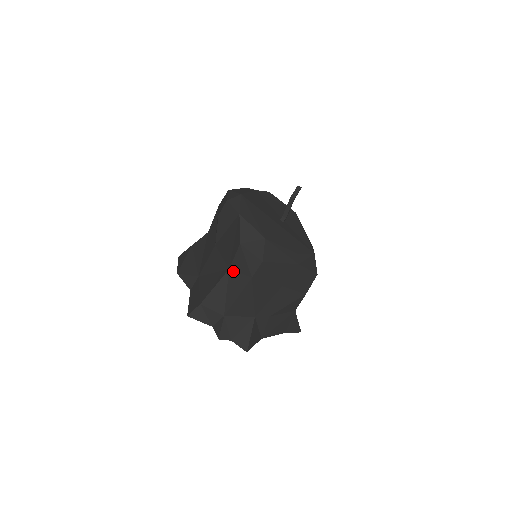
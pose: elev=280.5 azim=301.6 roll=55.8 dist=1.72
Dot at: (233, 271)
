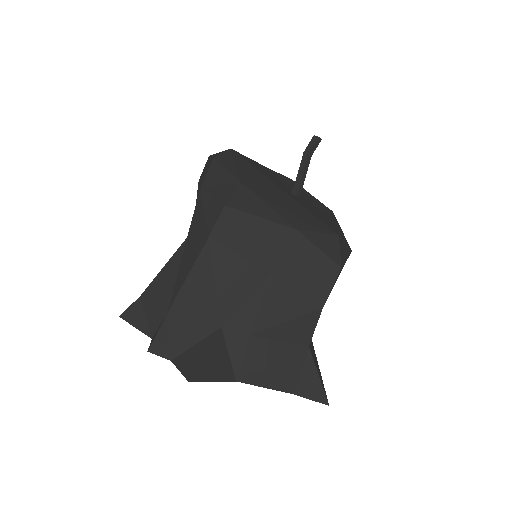
Dot at: (190, 238)
